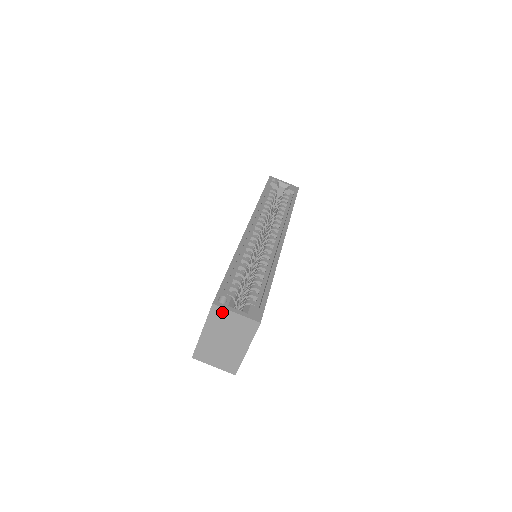
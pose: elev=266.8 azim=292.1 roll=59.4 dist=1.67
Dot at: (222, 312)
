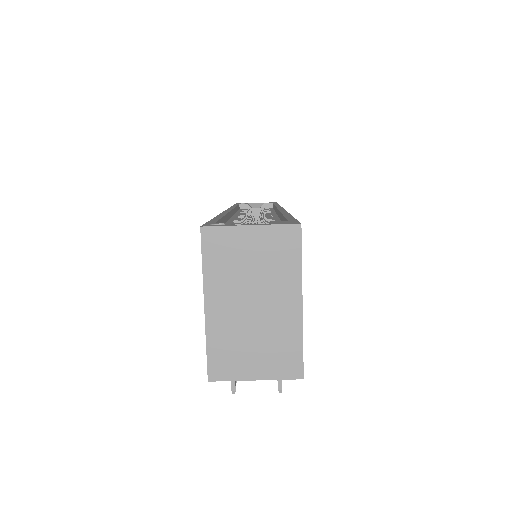
Dot at: (224, 237)
